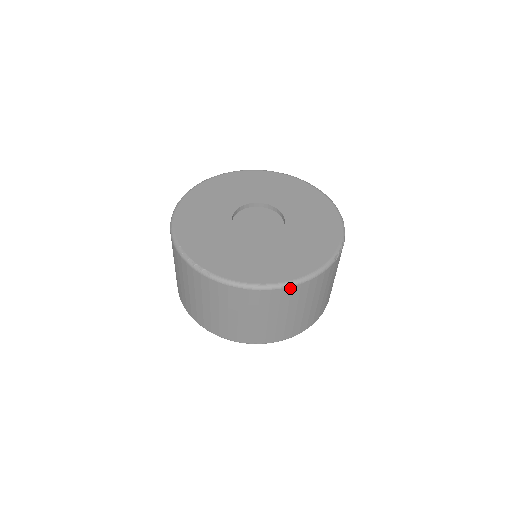
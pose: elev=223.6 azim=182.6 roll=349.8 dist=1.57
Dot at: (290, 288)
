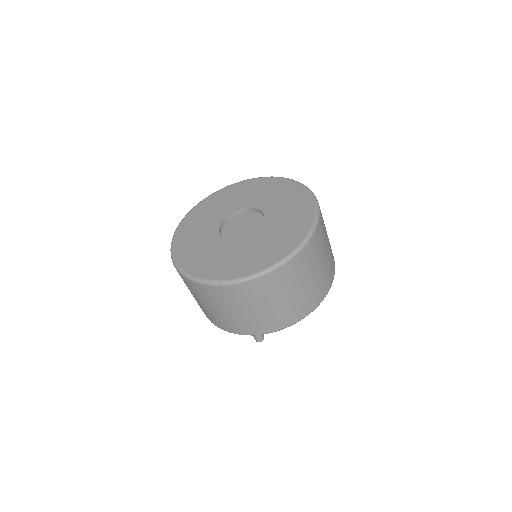
Dot at: (298, 255)
